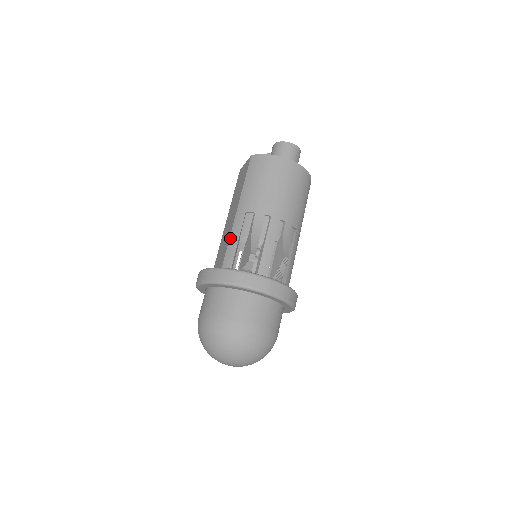
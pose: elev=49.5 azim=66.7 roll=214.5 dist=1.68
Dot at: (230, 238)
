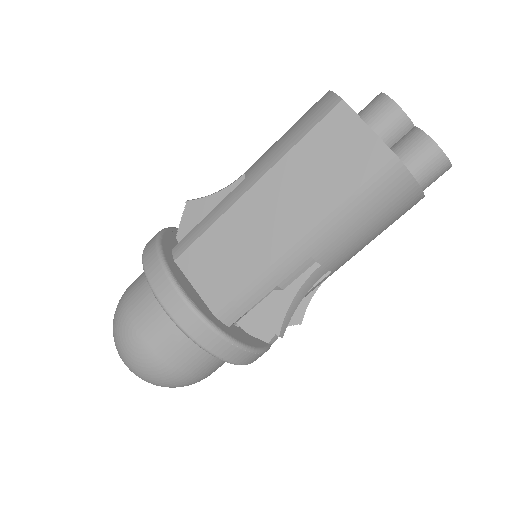
Dot at: (259, 279)
